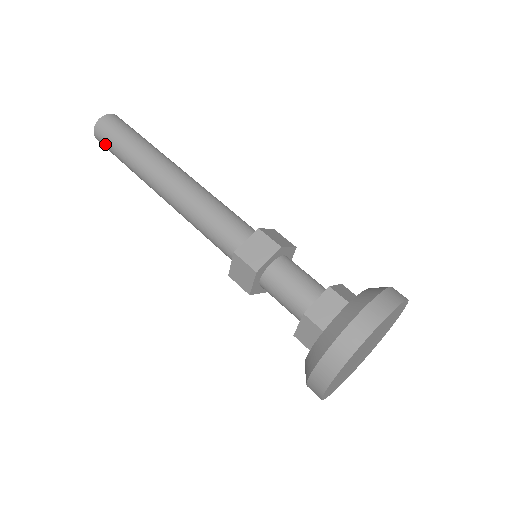
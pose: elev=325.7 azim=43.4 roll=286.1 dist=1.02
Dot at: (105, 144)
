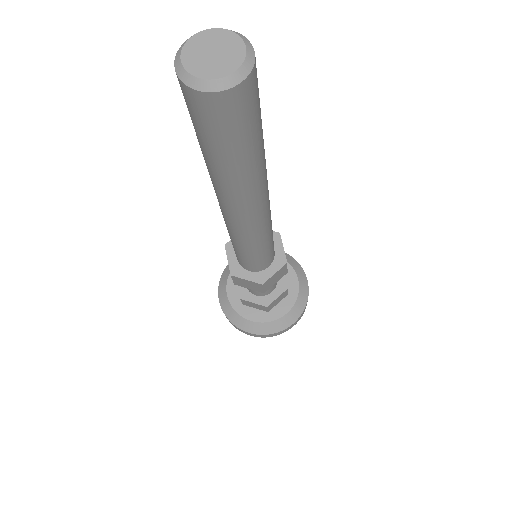
Dot at: occluded
